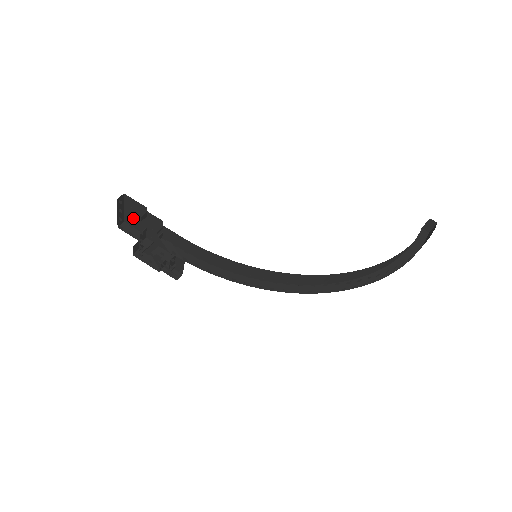
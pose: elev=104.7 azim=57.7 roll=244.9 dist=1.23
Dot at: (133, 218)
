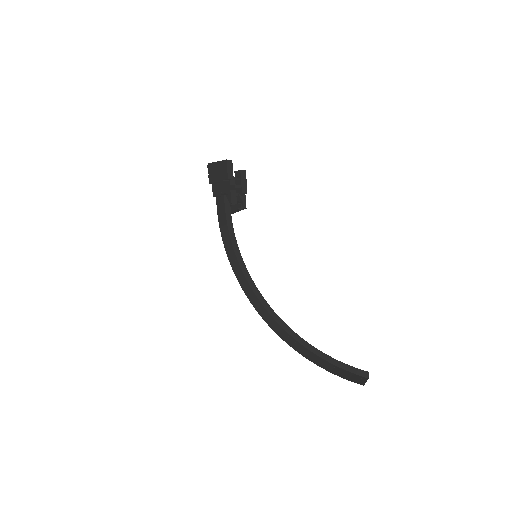
Dot at: occluded
